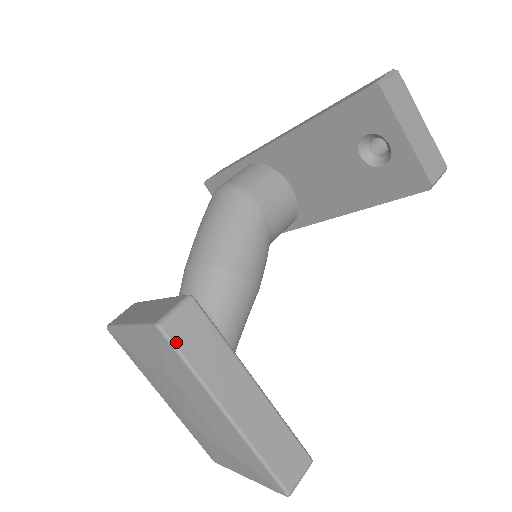
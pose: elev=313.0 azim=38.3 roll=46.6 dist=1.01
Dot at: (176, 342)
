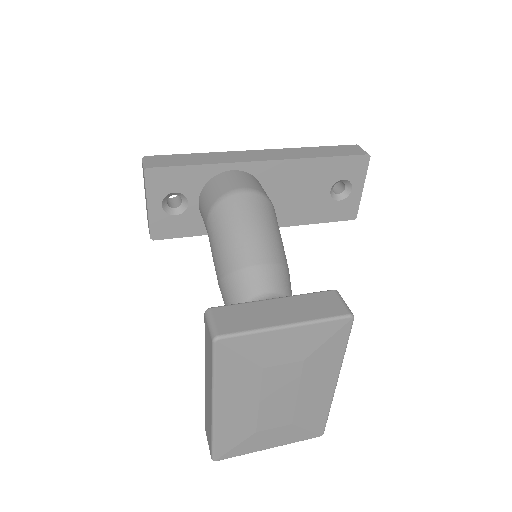
Dot at: (350, 328)
